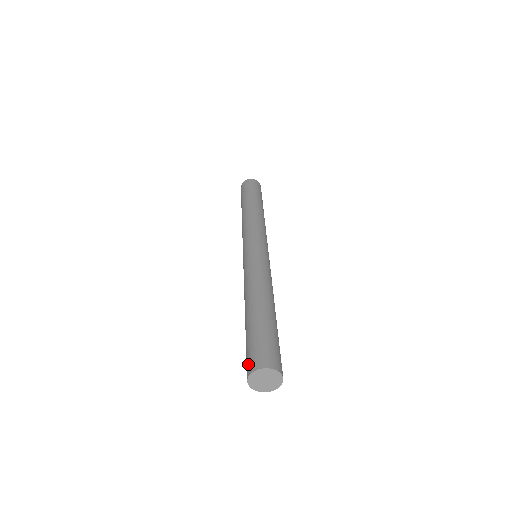
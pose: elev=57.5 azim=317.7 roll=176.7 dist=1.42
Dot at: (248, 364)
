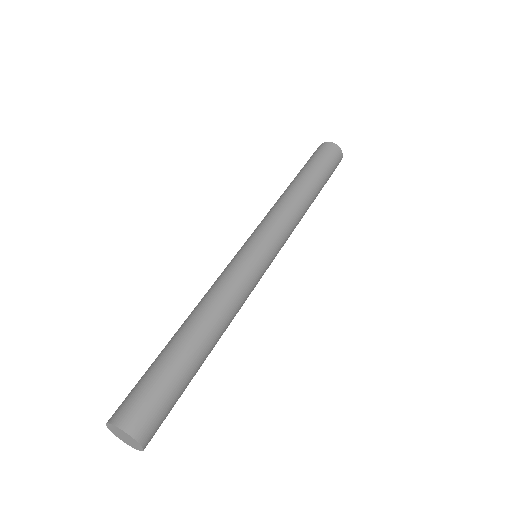
Dot at: occluded
